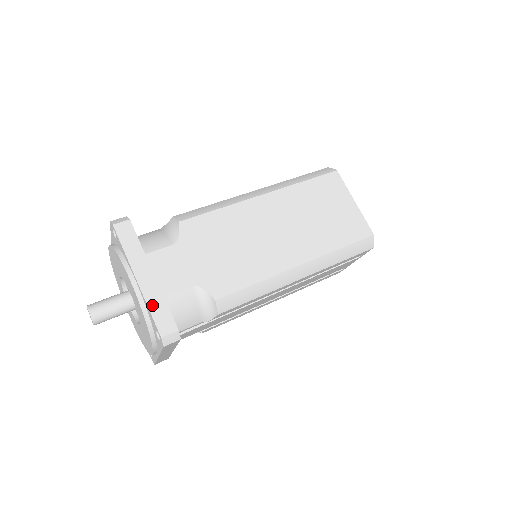
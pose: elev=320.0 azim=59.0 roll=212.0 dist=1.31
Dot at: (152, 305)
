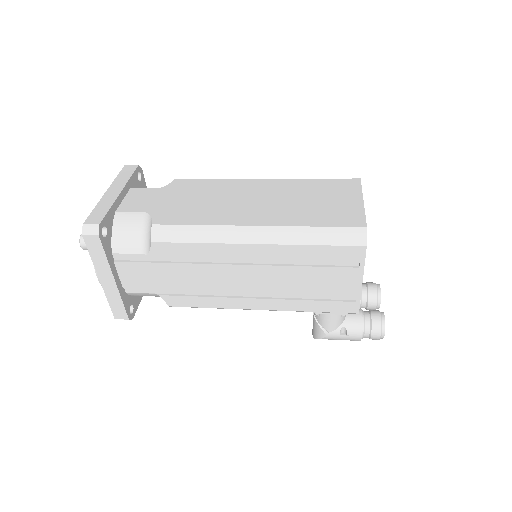
Dot at: (99, 207)
